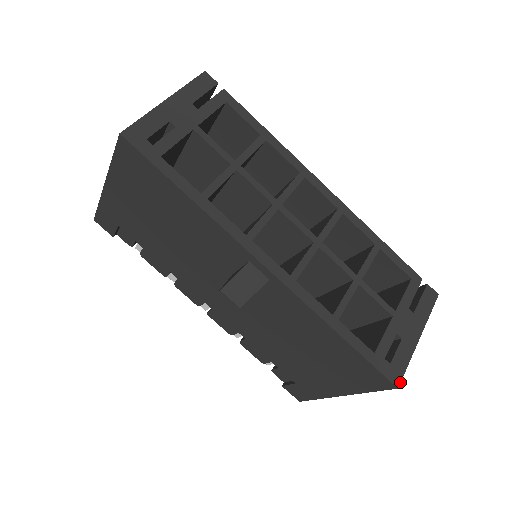
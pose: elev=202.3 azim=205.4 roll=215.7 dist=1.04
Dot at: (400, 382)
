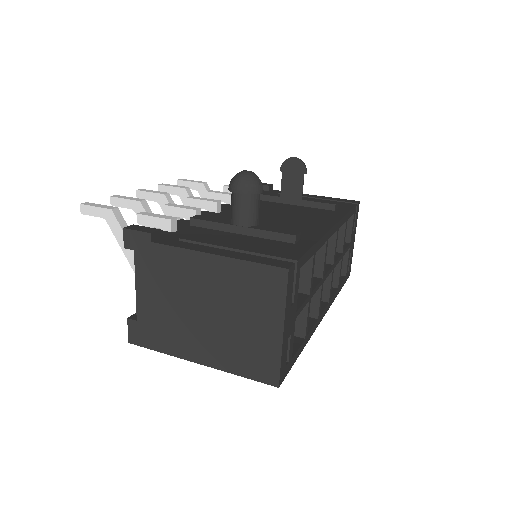
Dot at: occluded
